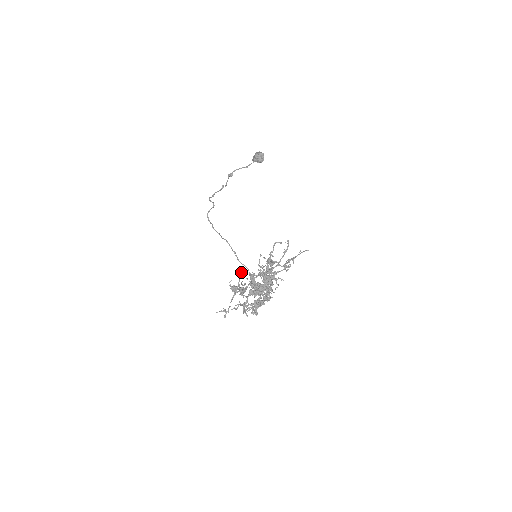
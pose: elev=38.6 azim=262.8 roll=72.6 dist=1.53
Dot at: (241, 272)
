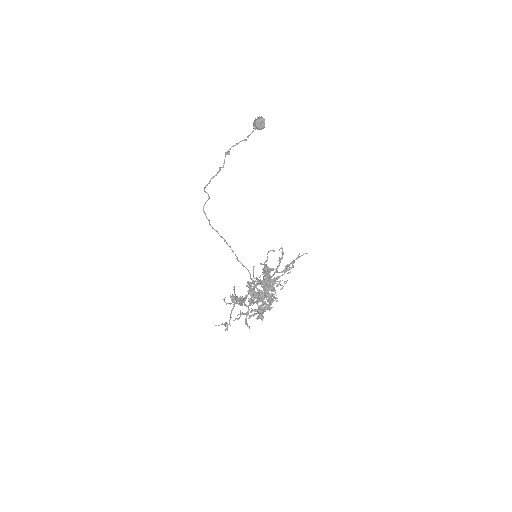
Dot at: (234, 288)
